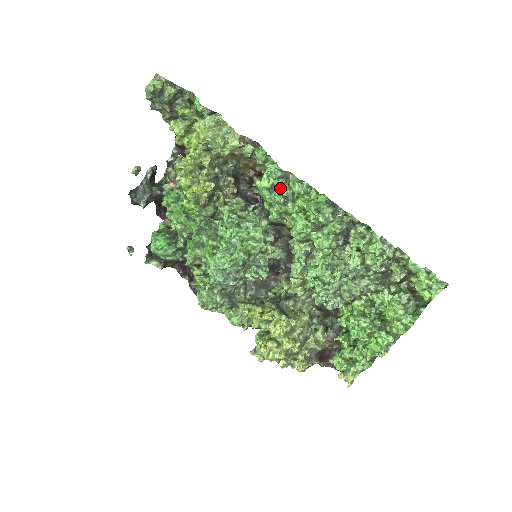
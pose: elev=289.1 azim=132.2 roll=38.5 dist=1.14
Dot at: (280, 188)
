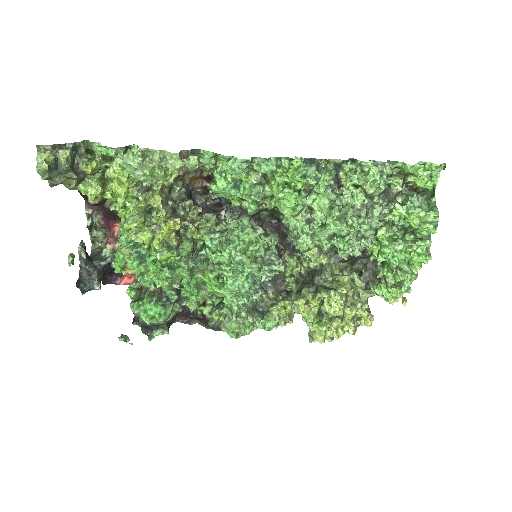
Dot at: (247, 179)
